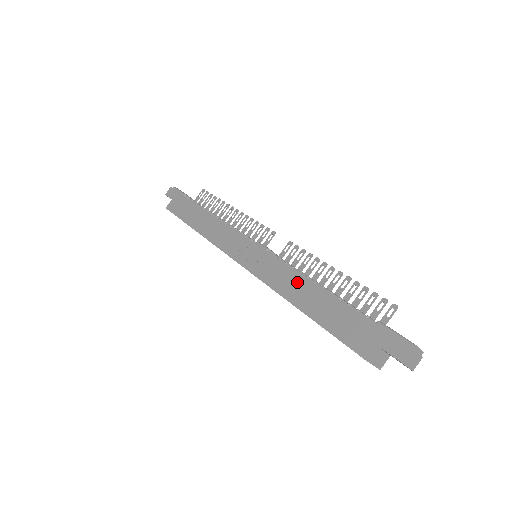
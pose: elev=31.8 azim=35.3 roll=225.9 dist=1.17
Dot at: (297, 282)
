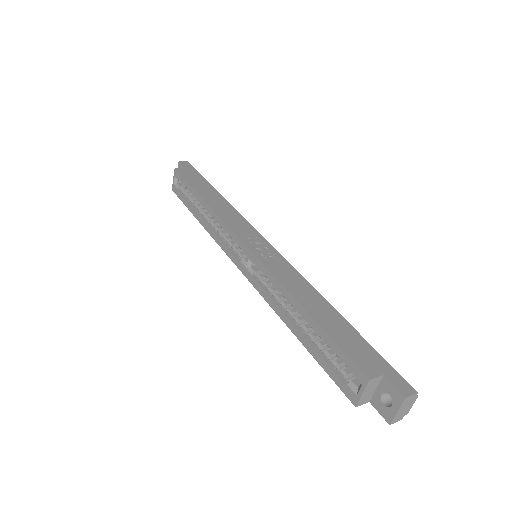
Dot at: (309, 291)
